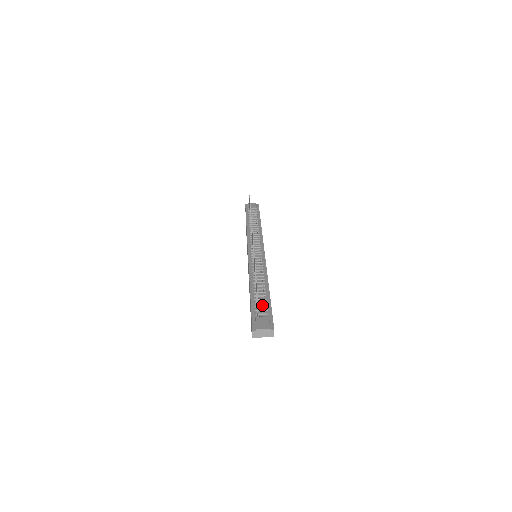
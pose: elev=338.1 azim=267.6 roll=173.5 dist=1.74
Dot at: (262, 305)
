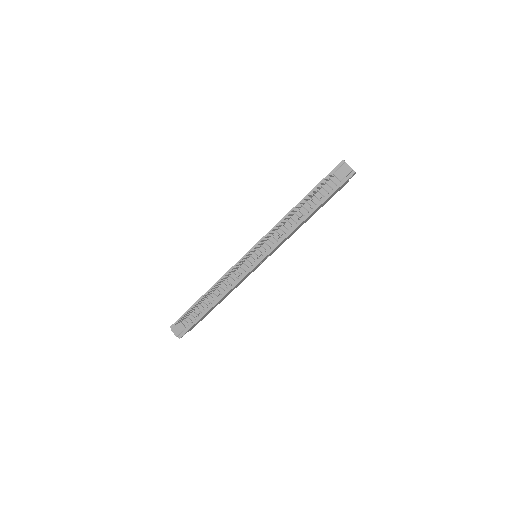
Dot at: (194, 315)
